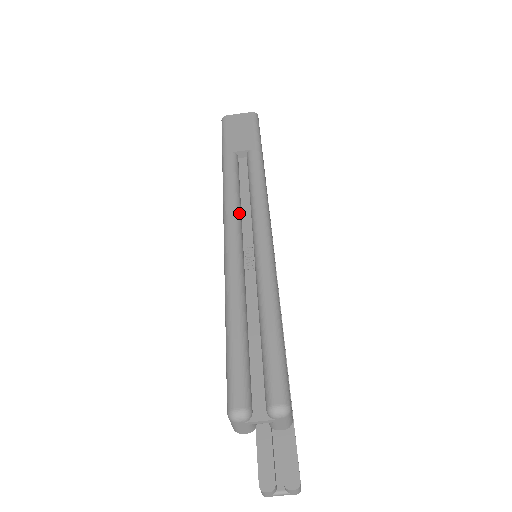
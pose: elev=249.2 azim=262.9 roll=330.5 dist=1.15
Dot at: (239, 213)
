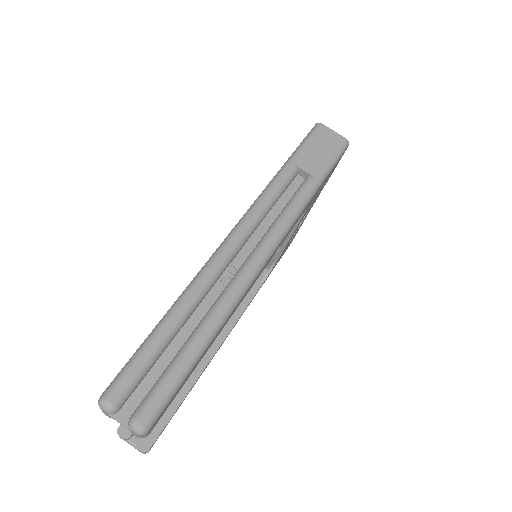
Dot at: (252, 230)
